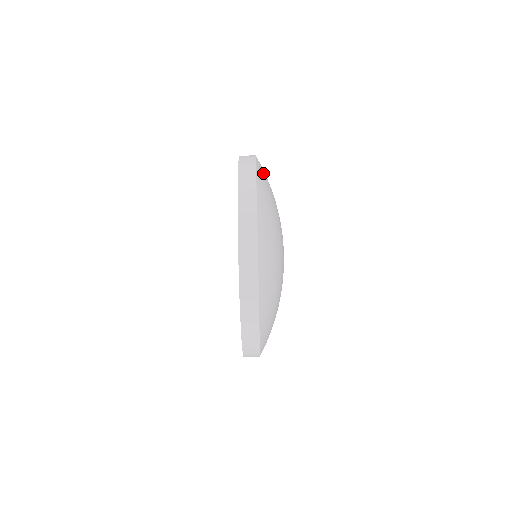
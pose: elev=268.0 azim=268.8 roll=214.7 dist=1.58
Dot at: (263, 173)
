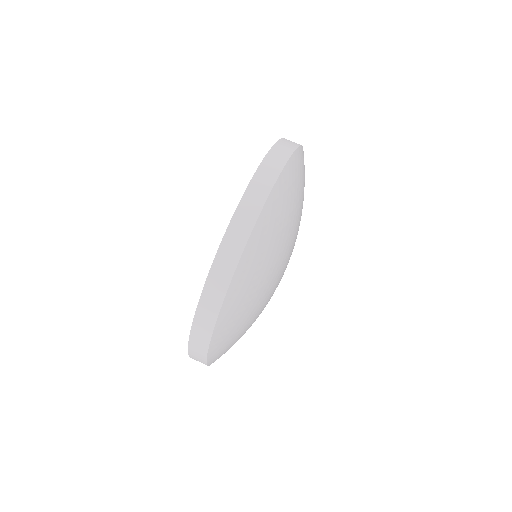
Dot at: occluded
